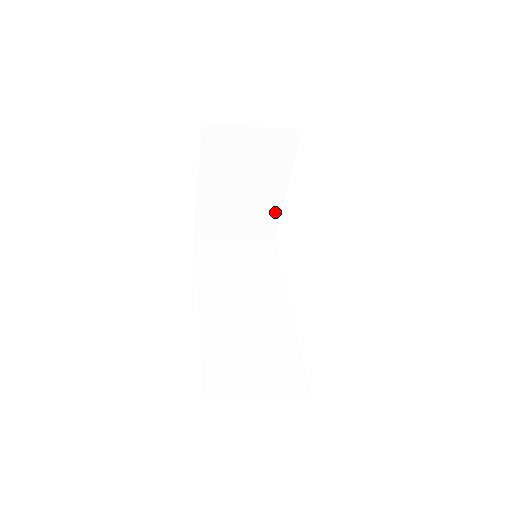
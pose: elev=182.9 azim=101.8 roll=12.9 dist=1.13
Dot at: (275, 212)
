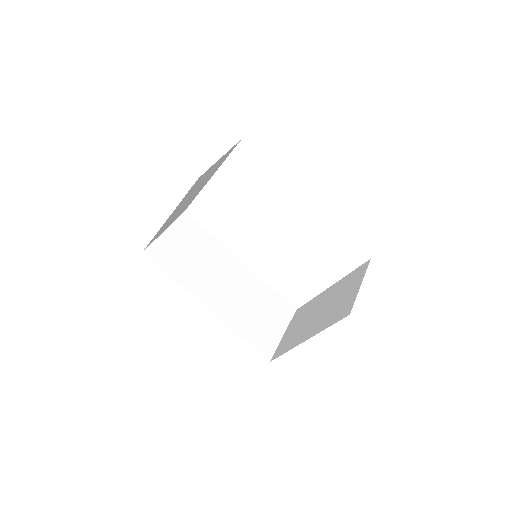
Dot at: (196, 195)
